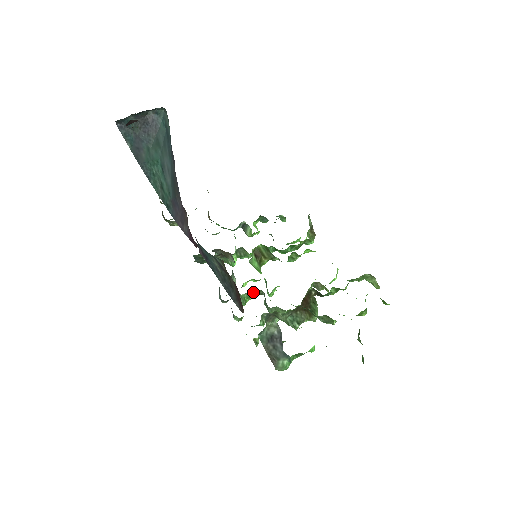
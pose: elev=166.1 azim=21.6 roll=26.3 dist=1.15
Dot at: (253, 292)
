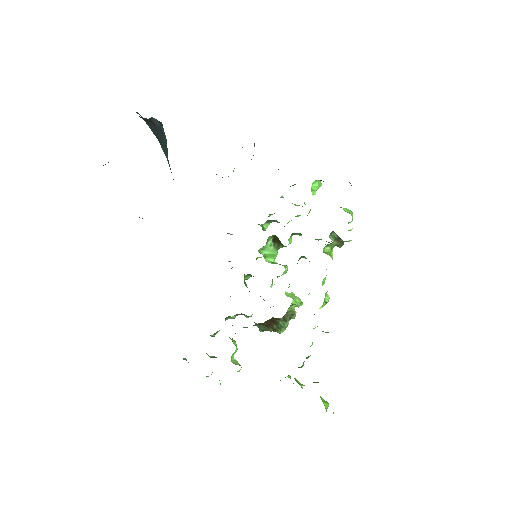
Dot at: (253, 276)
